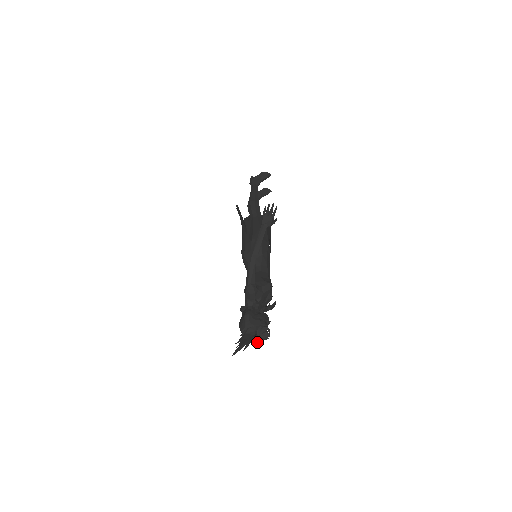
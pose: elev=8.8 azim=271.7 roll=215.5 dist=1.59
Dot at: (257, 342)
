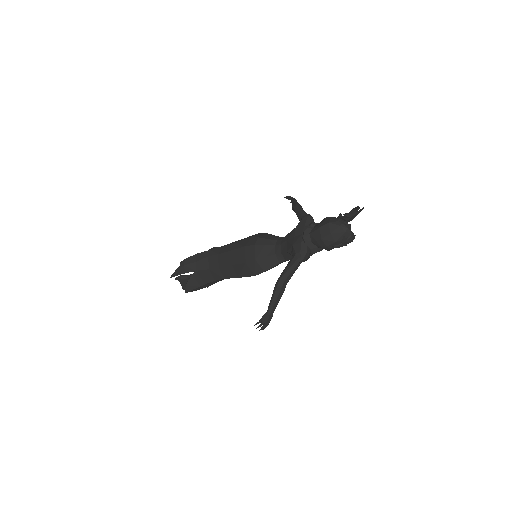
Dot at: (351, 233)
